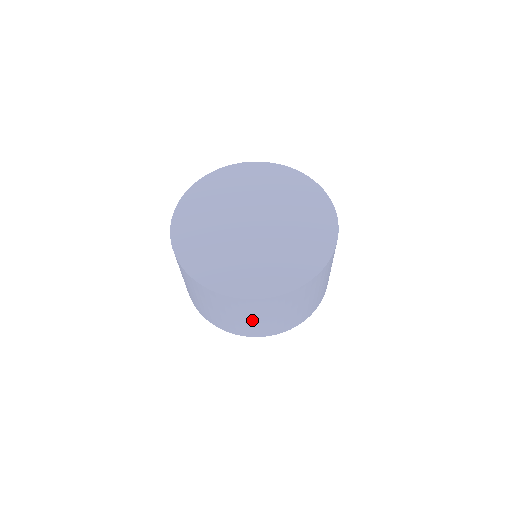
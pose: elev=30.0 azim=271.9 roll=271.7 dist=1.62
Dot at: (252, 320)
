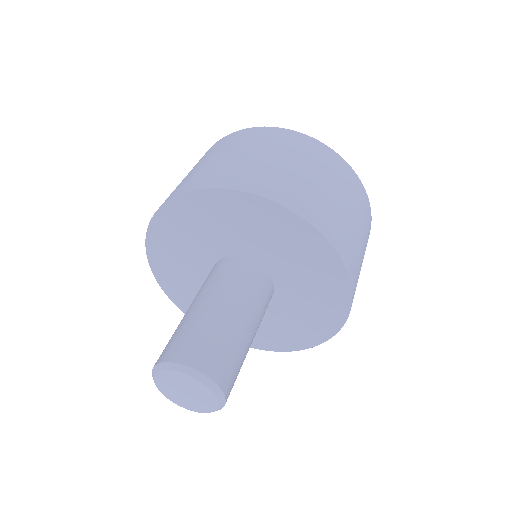
Dot at: (323, 185)
